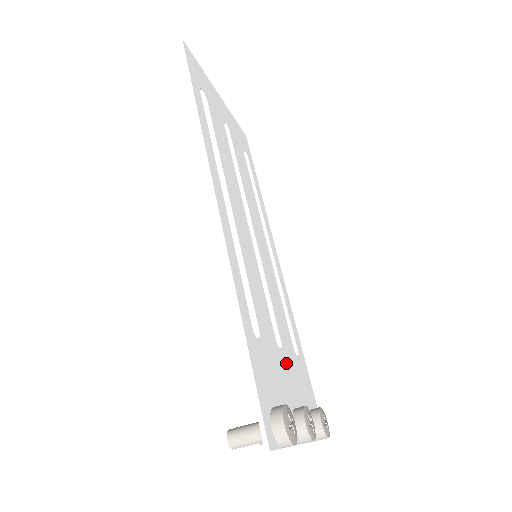
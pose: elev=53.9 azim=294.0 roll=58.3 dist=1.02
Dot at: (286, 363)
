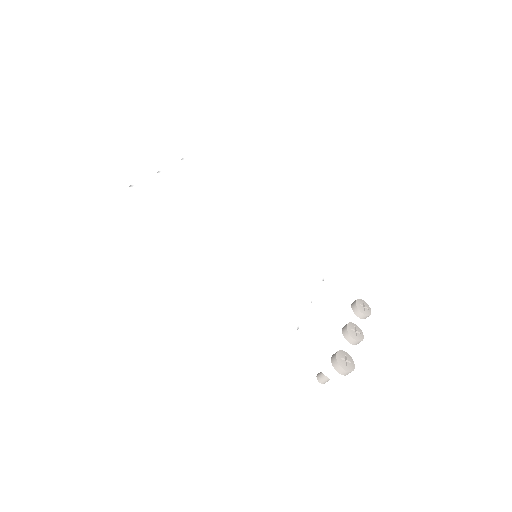
Dot at: (320, 305)
